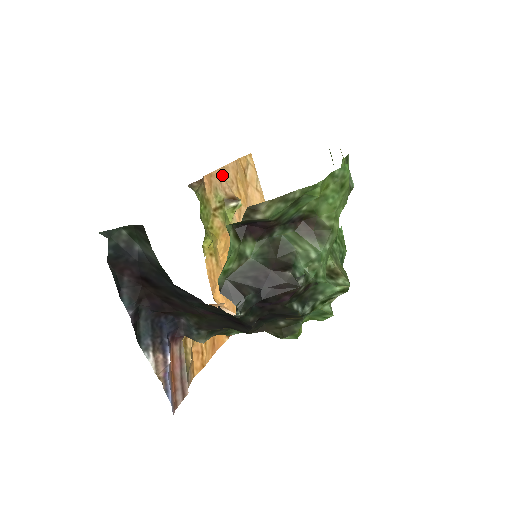
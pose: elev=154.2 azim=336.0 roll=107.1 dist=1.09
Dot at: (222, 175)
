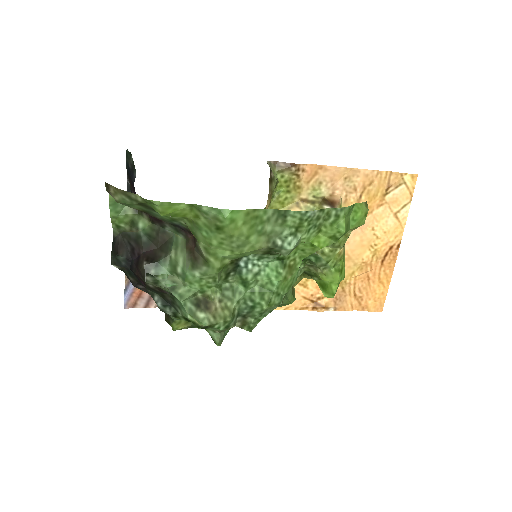
Dot at: (343, 175)
